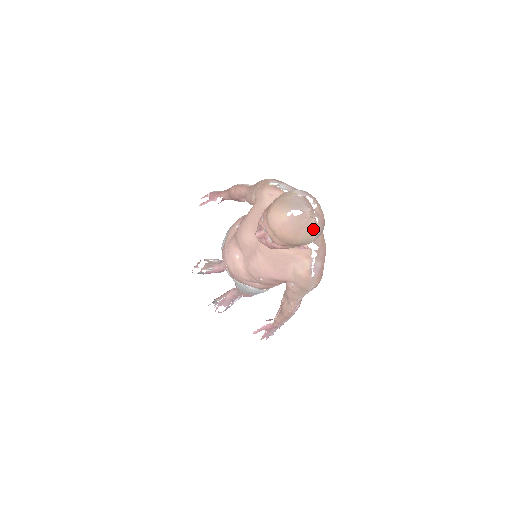
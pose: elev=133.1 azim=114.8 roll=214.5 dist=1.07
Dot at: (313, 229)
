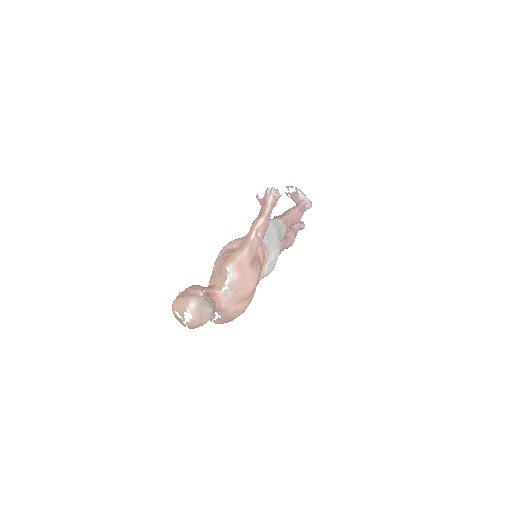
Dot at: (185, 326)
